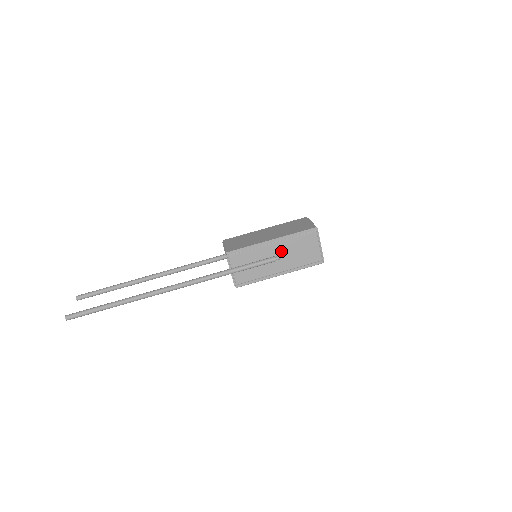
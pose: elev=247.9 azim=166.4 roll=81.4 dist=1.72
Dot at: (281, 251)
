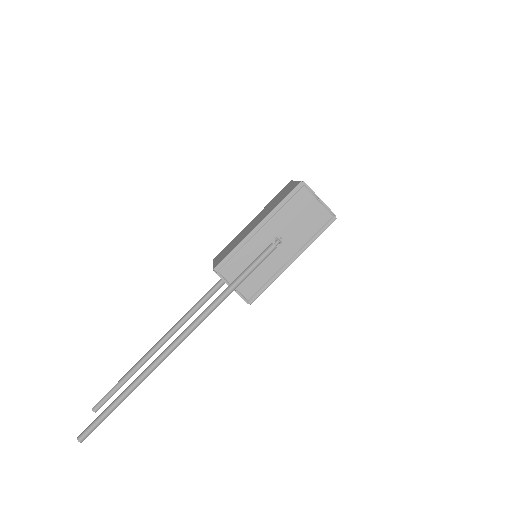
Dot at: (276, 232)
